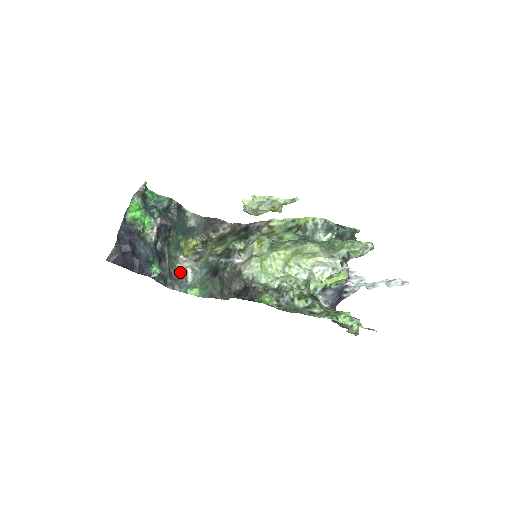
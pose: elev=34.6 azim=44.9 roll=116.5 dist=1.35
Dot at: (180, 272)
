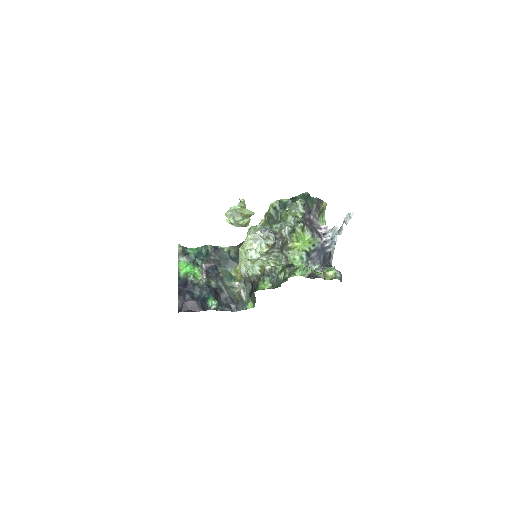
Dot at: (238, 295)
